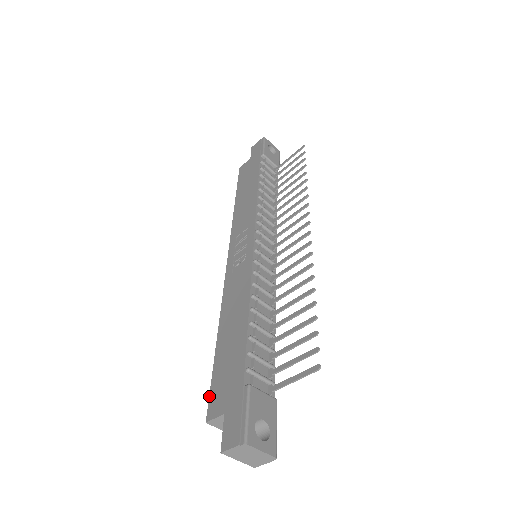
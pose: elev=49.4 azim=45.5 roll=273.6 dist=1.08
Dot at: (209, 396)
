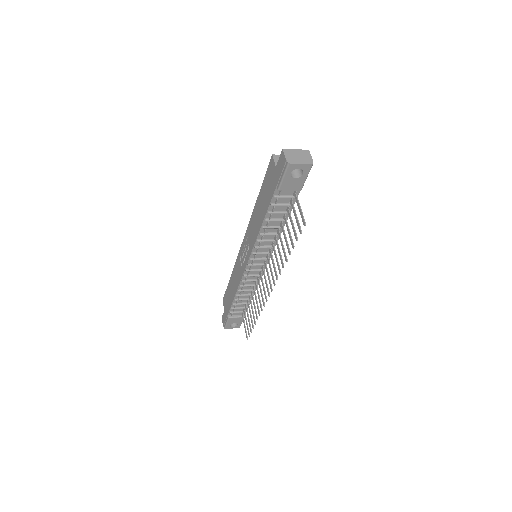
Dot at: (224, 294)
